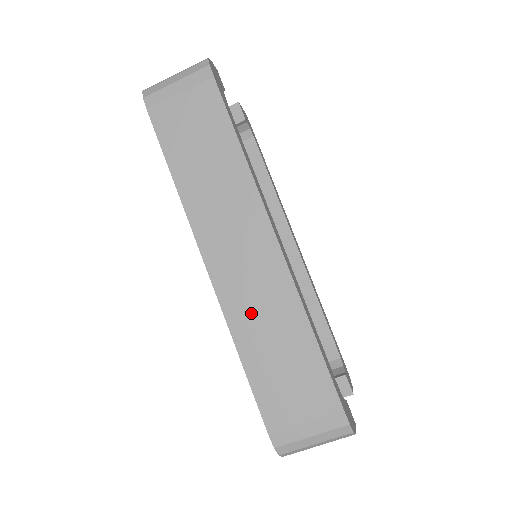
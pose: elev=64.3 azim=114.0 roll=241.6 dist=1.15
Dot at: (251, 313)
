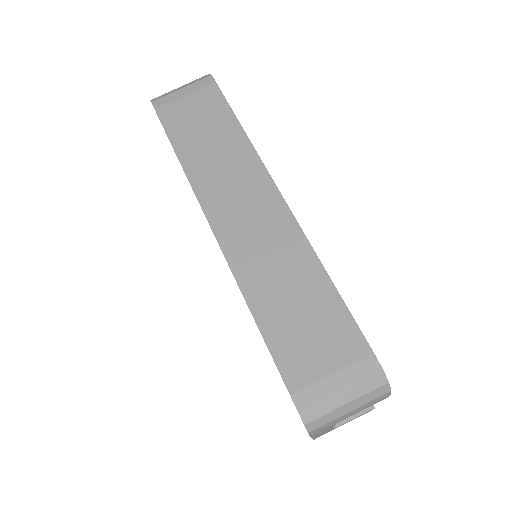
Dot at: (261, 265)
